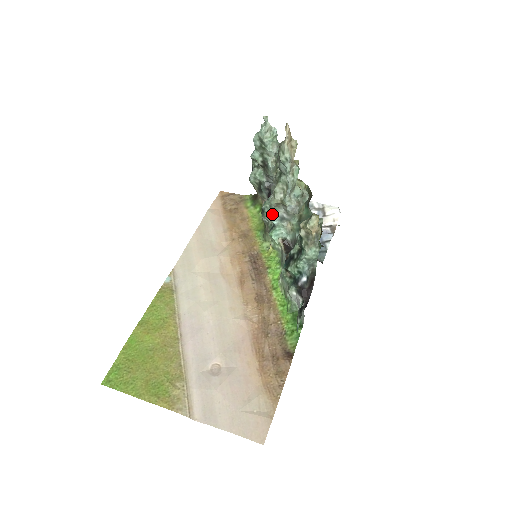
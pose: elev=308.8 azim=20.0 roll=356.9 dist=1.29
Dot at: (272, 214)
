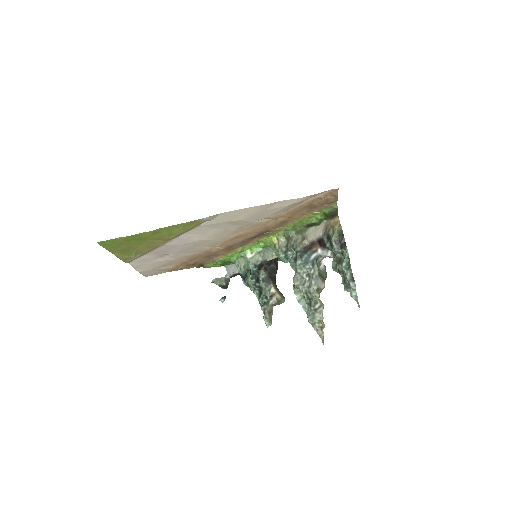
Dot at: (292, 267)
